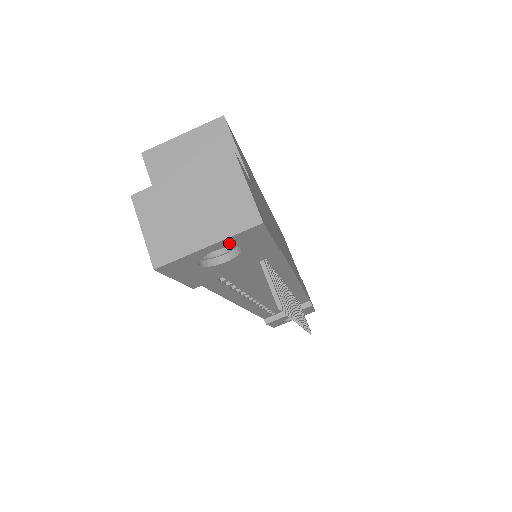
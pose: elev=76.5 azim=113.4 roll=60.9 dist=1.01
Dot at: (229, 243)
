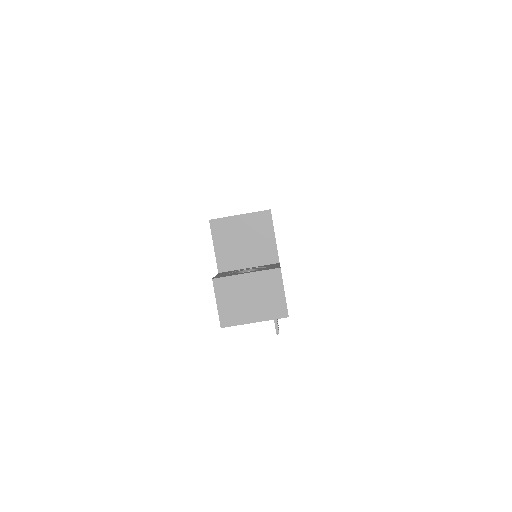
Dot at: (265, 319)
